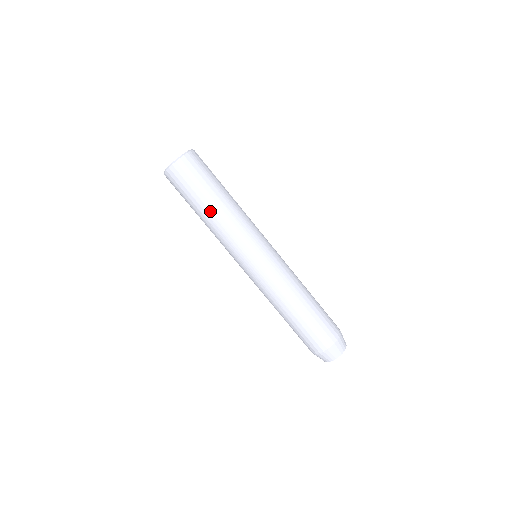
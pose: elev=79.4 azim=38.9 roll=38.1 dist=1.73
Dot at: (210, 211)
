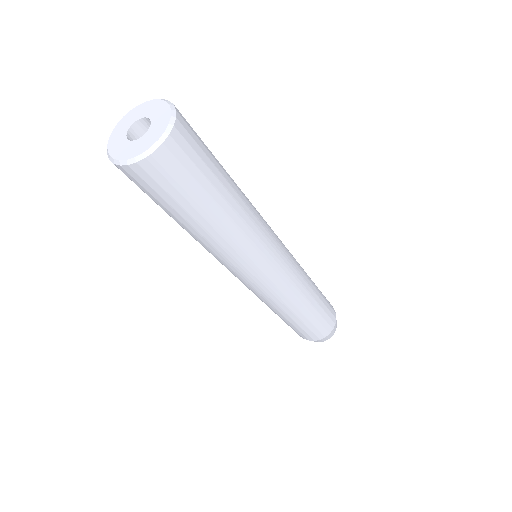
Dot at: (183, 228)
